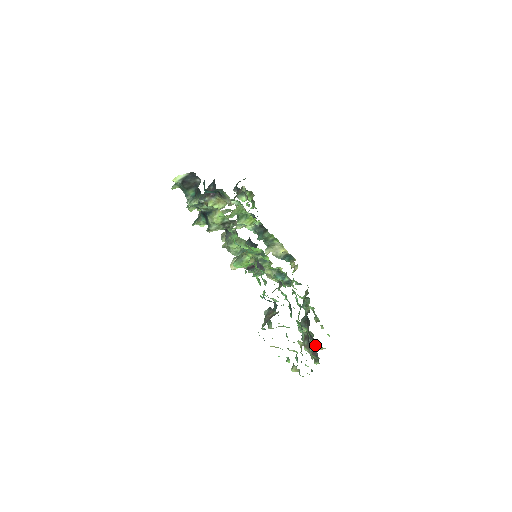
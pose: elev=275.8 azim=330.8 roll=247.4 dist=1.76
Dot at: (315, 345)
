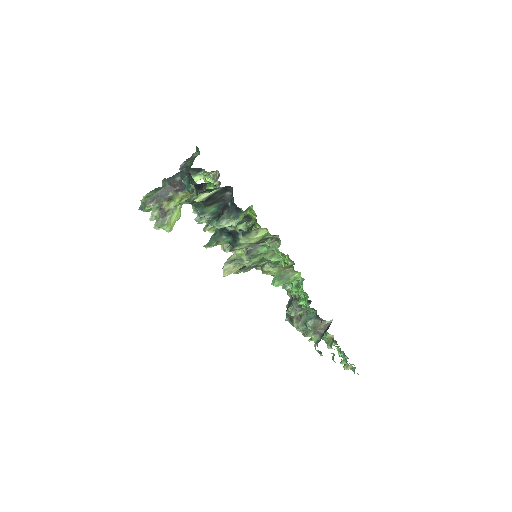
Dot at: occluded
